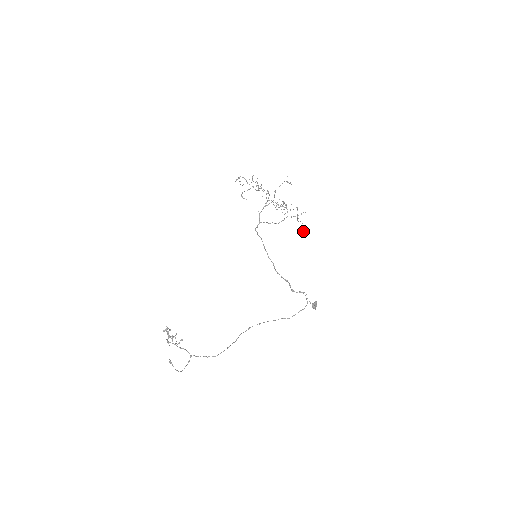
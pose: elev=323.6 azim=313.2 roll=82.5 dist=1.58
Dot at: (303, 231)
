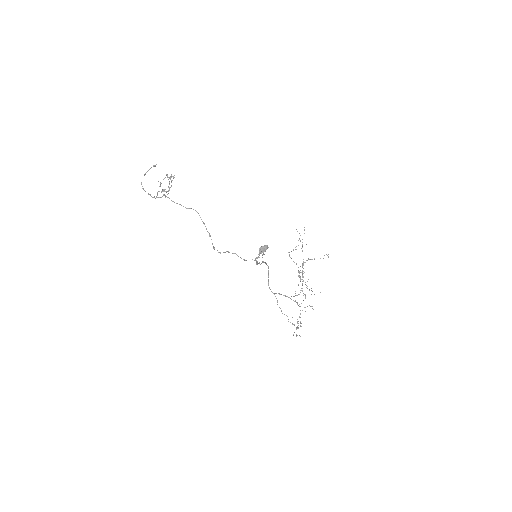
Dot at: occluded
